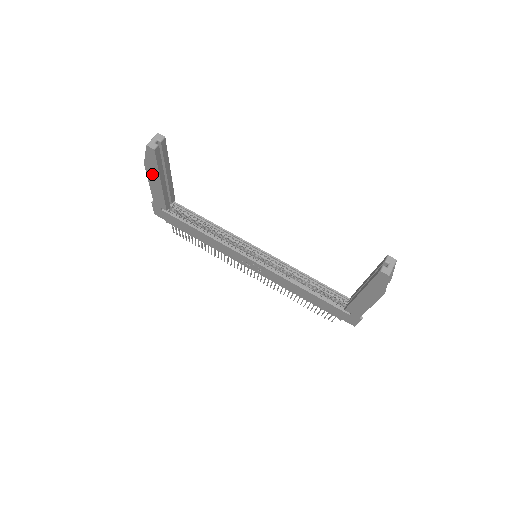
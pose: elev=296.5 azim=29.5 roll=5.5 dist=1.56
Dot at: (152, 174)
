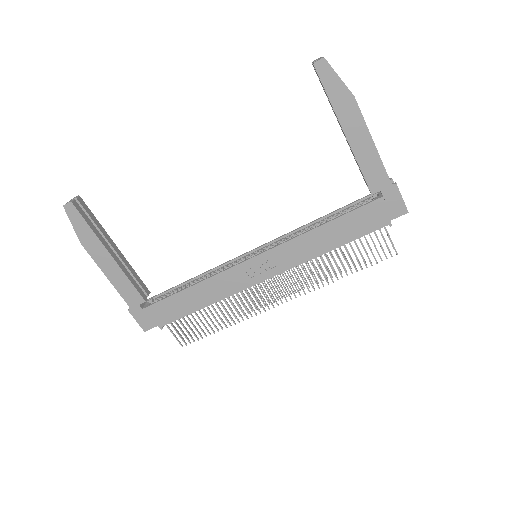
Dot at: (95, 250)
